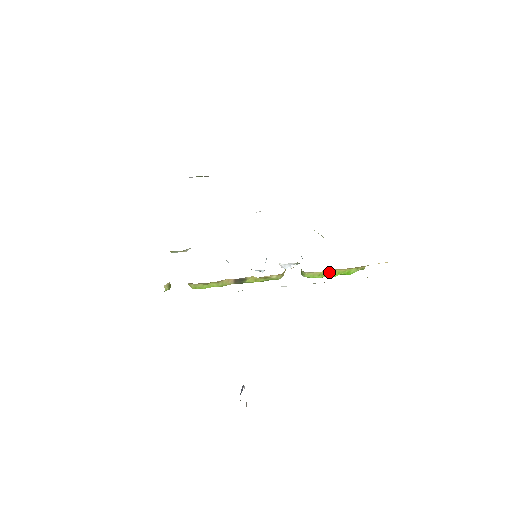
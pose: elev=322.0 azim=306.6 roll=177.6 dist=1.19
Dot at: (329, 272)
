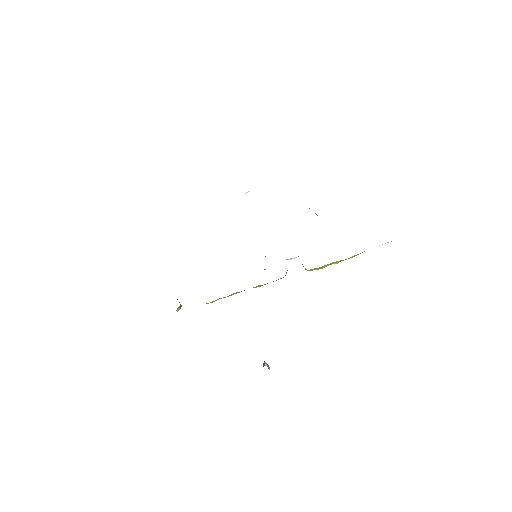
Dot at: (330, 263)
